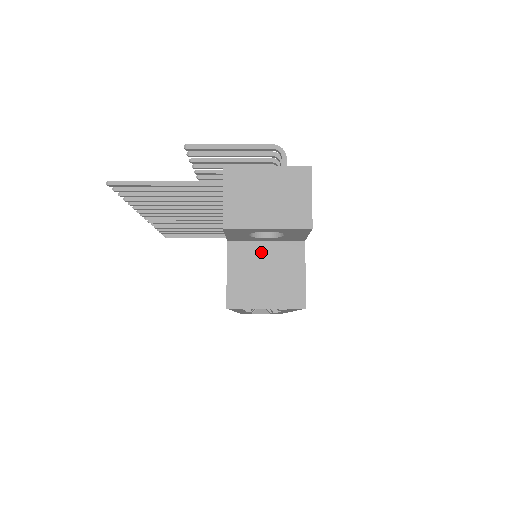
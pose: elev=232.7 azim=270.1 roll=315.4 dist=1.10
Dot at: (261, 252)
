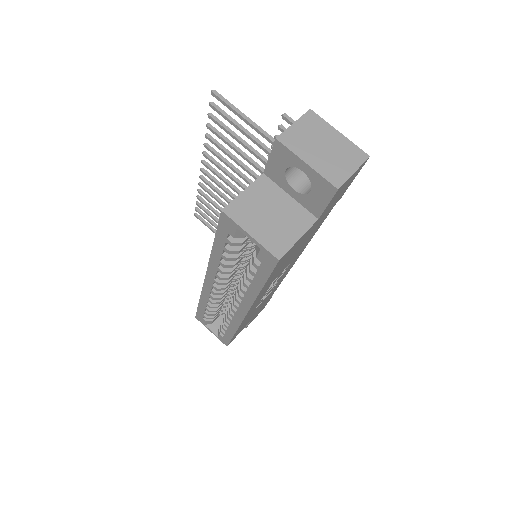
Dot at: (280, 199)
